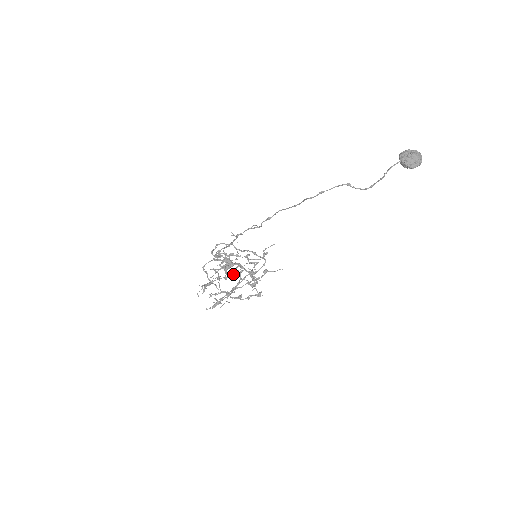
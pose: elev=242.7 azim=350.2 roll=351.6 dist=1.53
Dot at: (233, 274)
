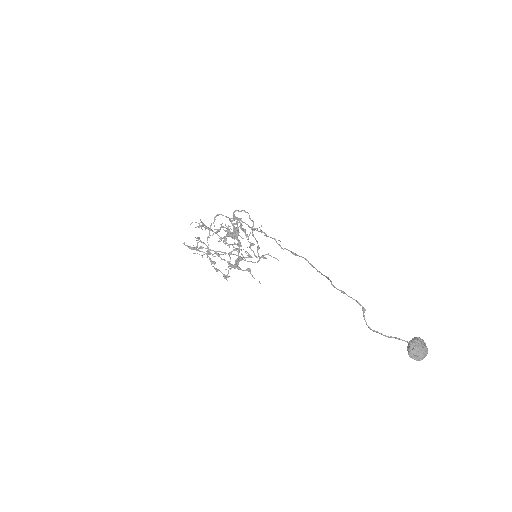
Dot at: (229, 244)
